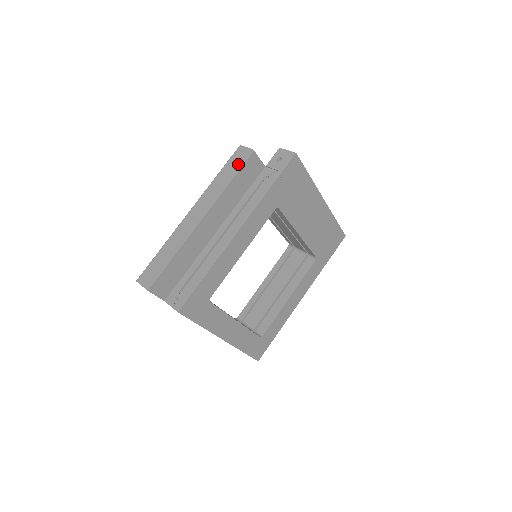
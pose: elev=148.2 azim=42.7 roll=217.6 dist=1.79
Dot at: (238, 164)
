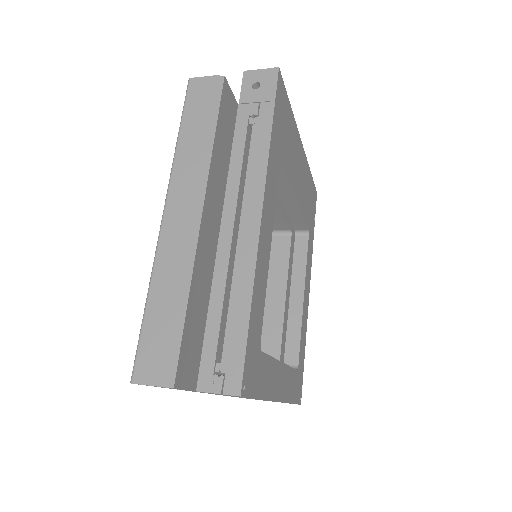
Dot at: (209, 105)
